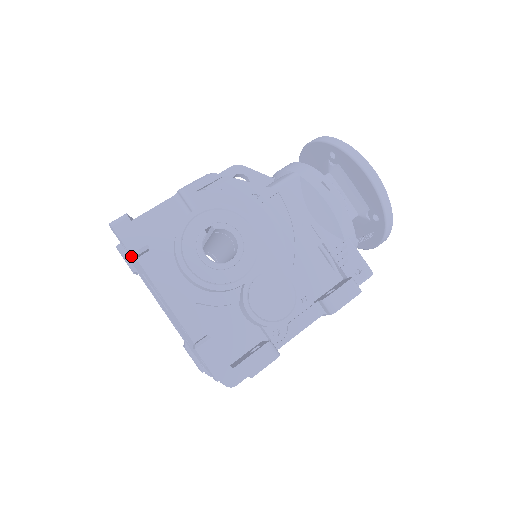
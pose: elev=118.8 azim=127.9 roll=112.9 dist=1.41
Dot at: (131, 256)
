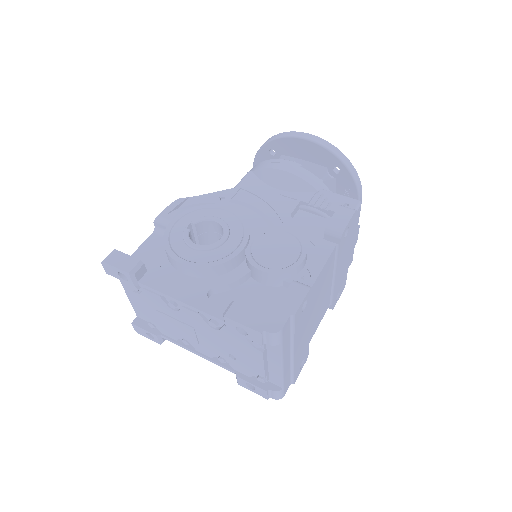
Dot at: (131, 278)
